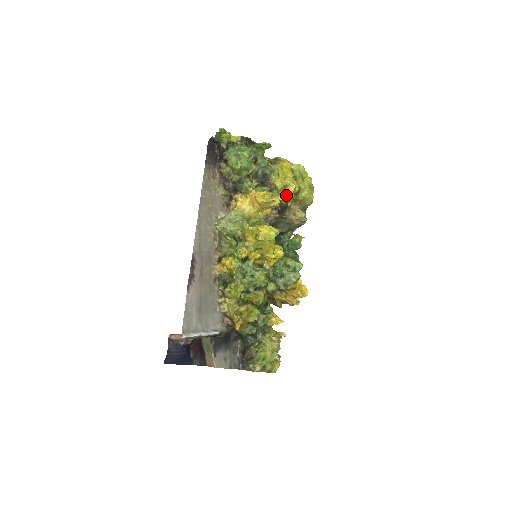
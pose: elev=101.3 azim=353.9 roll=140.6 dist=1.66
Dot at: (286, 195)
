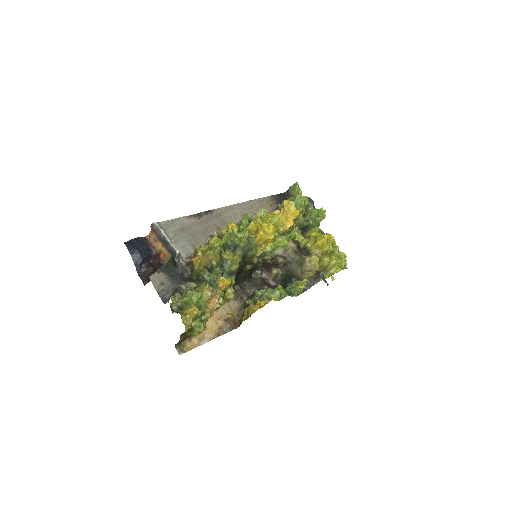
Dot at: (314, 243)
